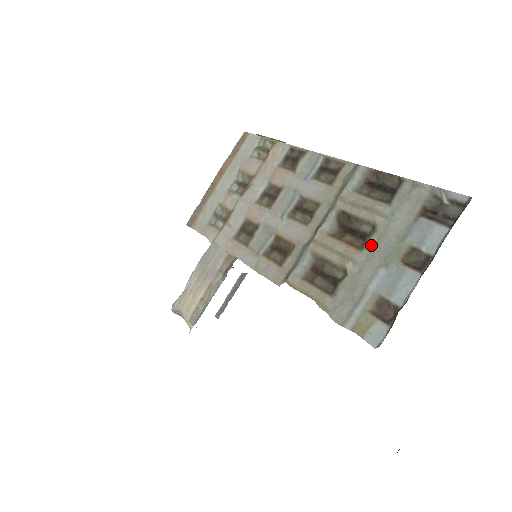
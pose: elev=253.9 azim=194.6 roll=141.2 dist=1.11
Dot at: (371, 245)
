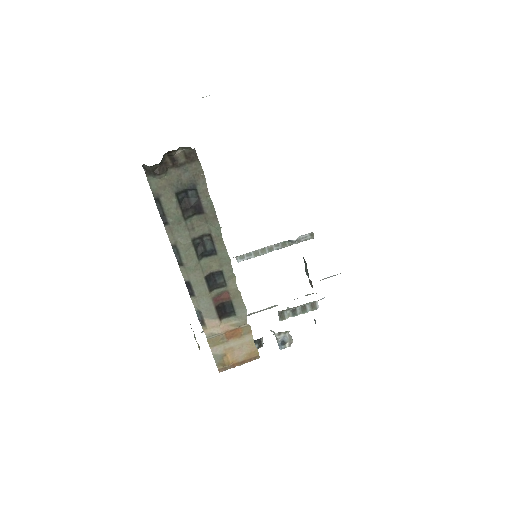
Dot at: occluded
